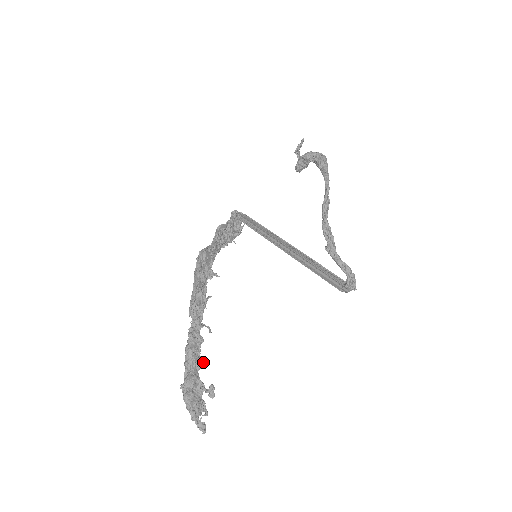
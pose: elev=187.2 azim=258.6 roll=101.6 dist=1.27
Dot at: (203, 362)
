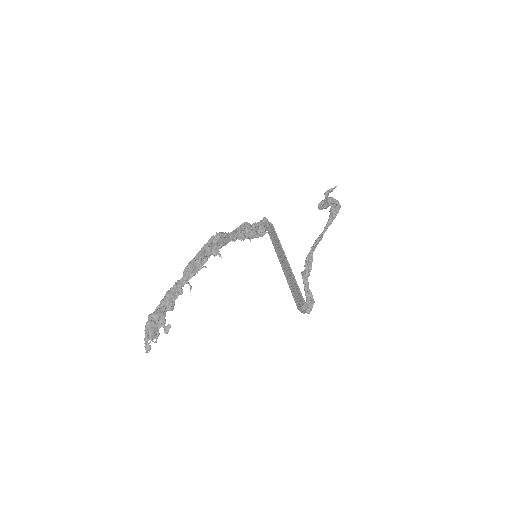
Dot at: (173, 307)
